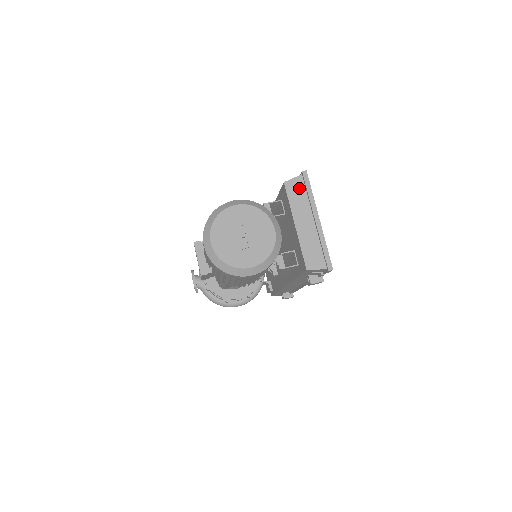
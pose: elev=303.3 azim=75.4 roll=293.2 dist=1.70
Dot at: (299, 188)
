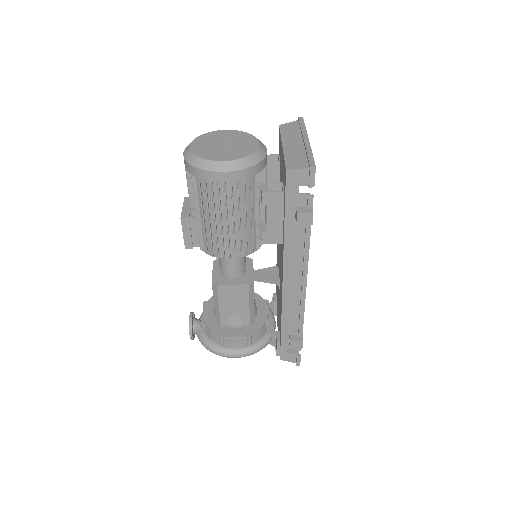
Dot at: (293, 127)
